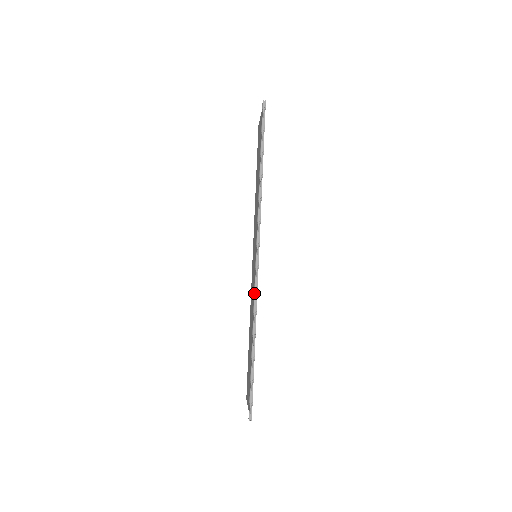
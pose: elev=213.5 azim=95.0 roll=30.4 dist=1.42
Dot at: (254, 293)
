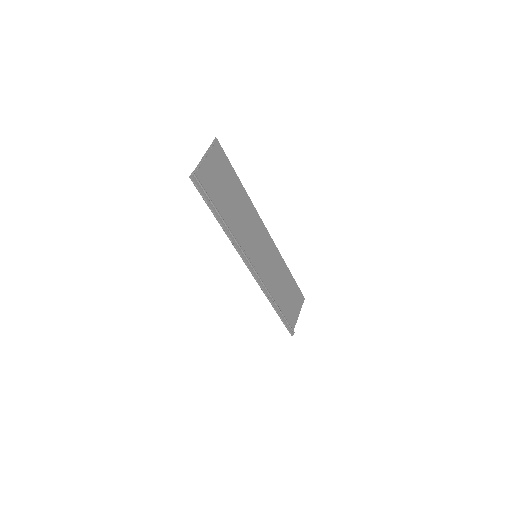
Dot at: (261, 286)
